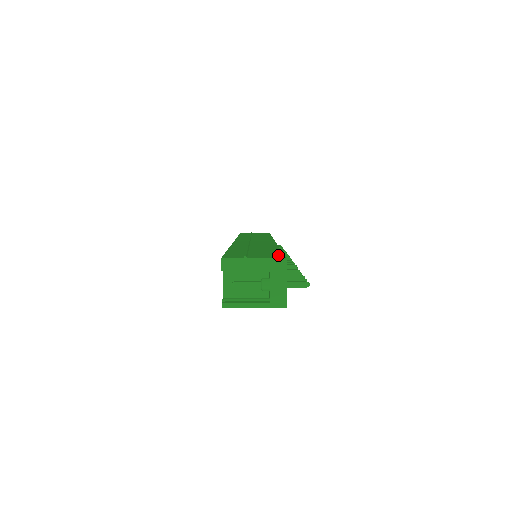
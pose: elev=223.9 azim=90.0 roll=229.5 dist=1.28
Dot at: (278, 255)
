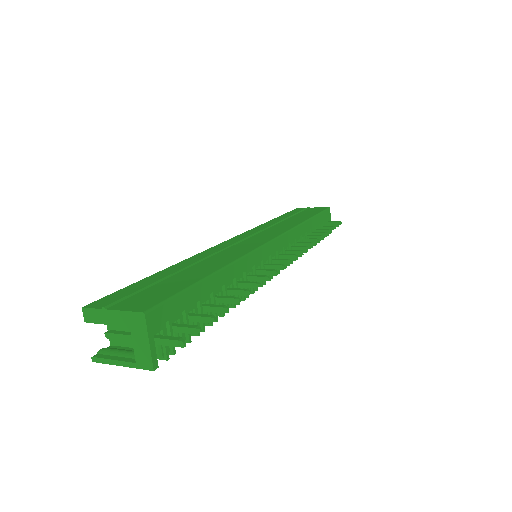
Dot at: (156, 300)
